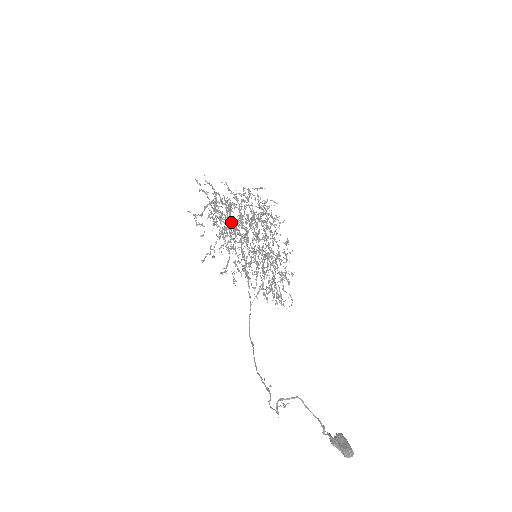
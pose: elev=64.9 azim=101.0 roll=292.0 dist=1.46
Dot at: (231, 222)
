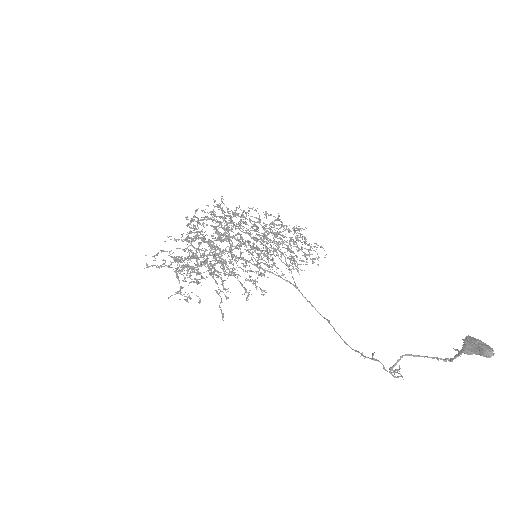
Dot at: (208, 255)
